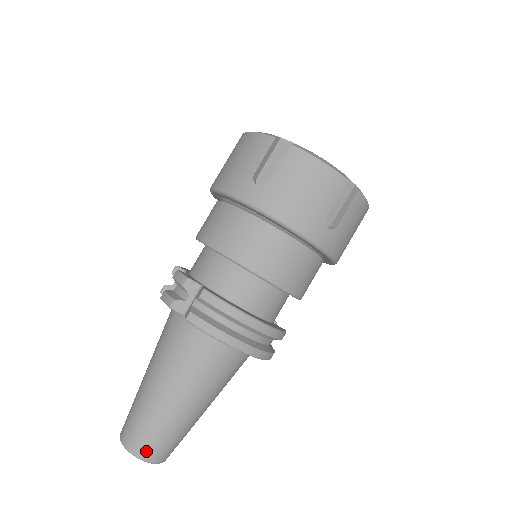
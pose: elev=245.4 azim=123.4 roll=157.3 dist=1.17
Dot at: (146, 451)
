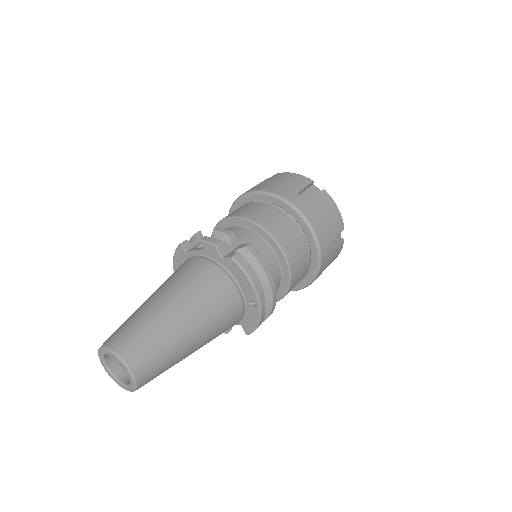
Dot at: (139, 364)
